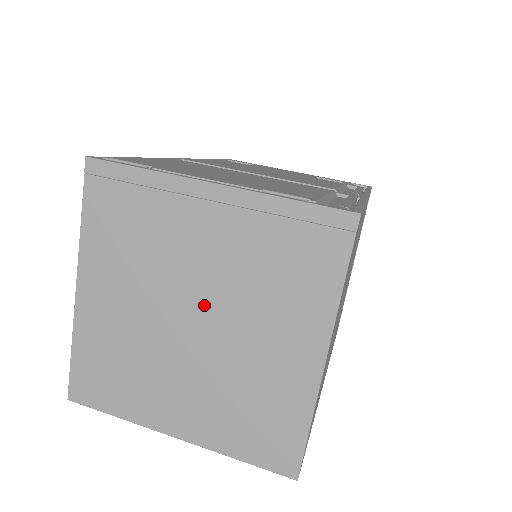
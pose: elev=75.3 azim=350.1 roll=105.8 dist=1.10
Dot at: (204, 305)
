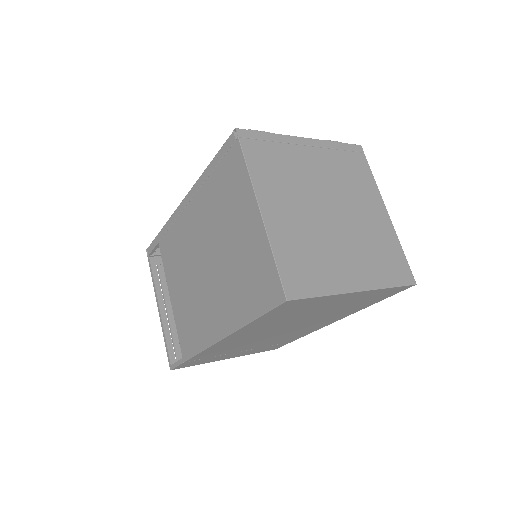
Dot at: (331, 199)
